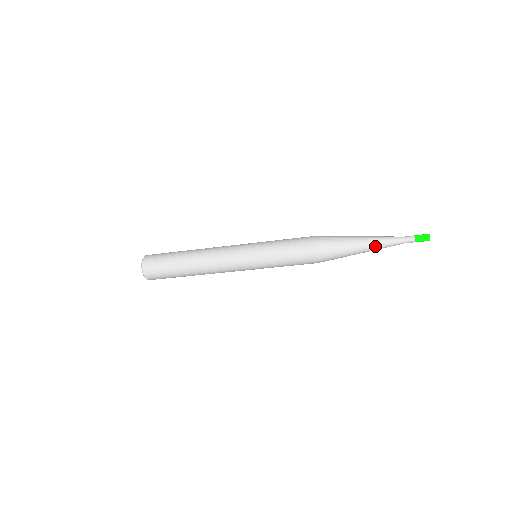
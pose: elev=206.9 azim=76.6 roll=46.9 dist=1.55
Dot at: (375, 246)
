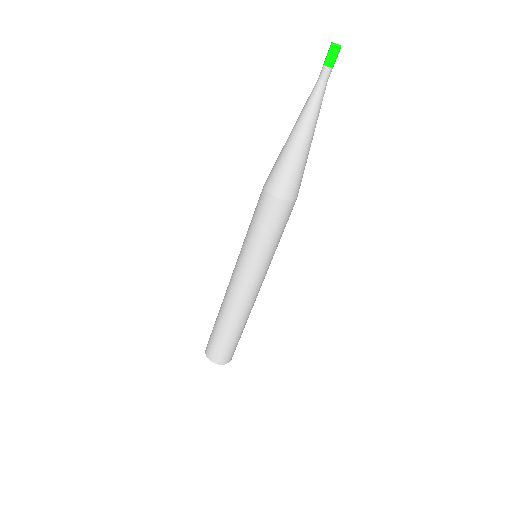
Dot at: (311, 124)
